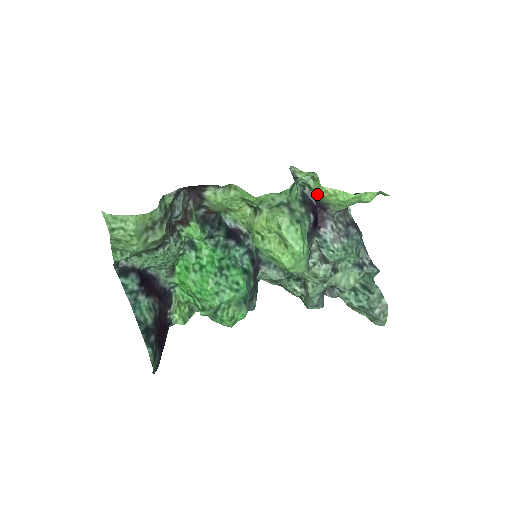
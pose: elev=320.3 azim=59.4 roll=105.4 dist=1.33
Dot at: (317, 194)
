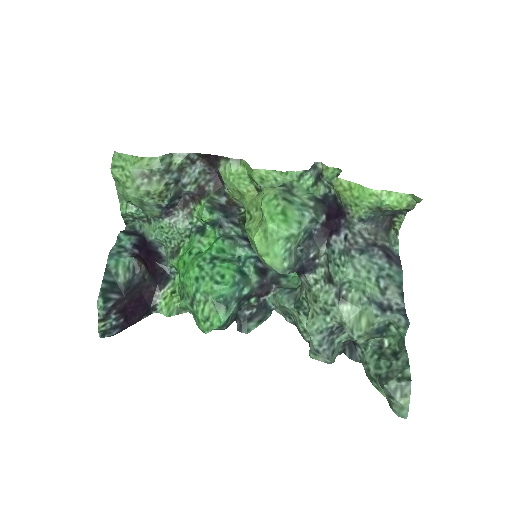
Dot at: (338, 194)
